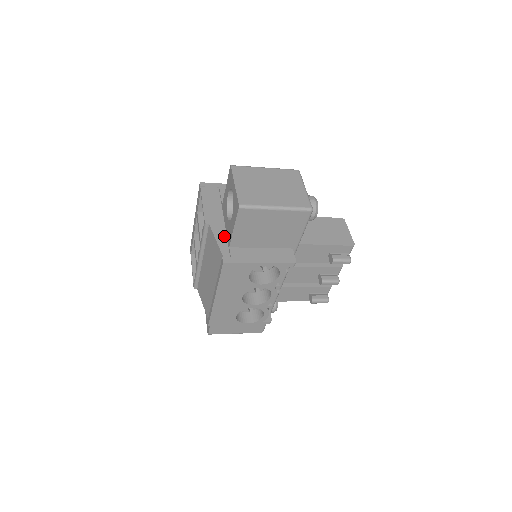
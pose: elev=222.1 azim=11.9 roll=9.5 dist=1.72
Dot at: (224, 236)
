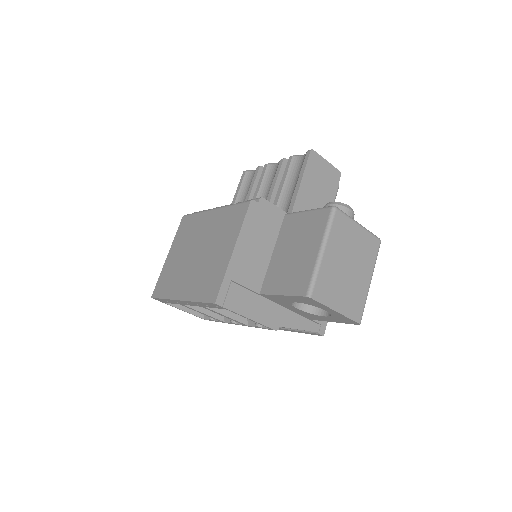
Dot at: (298, 318)
